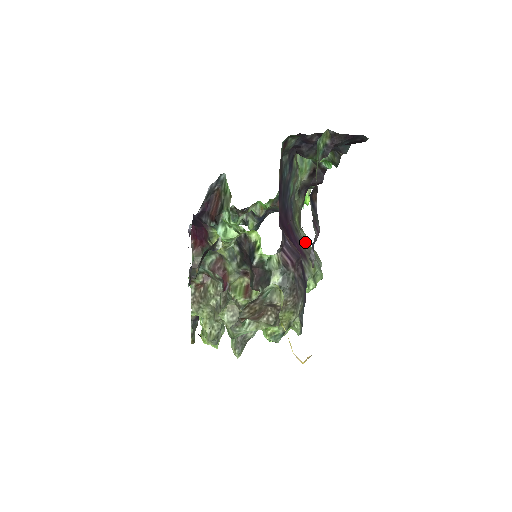
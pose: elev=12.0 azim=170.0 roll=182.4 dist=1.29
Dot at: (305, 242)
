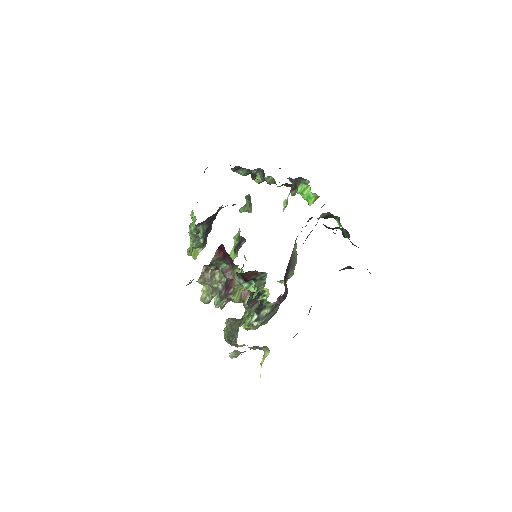
Dot at: (294, 254)
